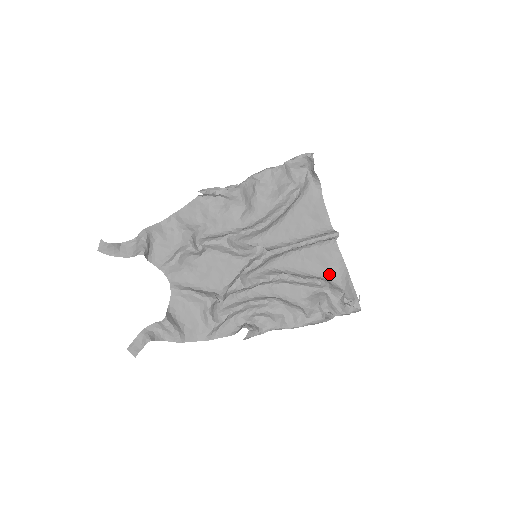
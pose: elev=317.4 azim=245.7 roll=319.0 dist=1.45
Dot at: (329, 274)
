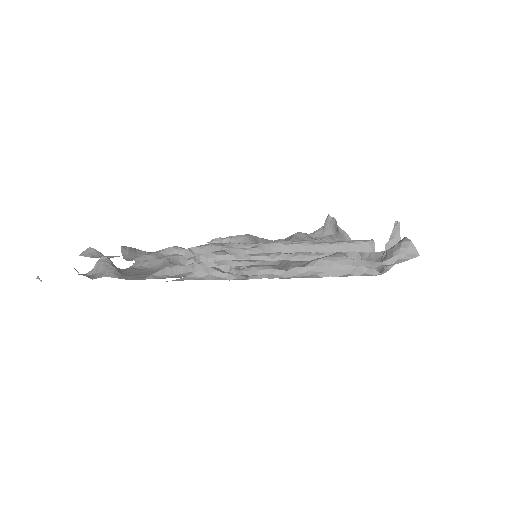
Dot at: occluded
